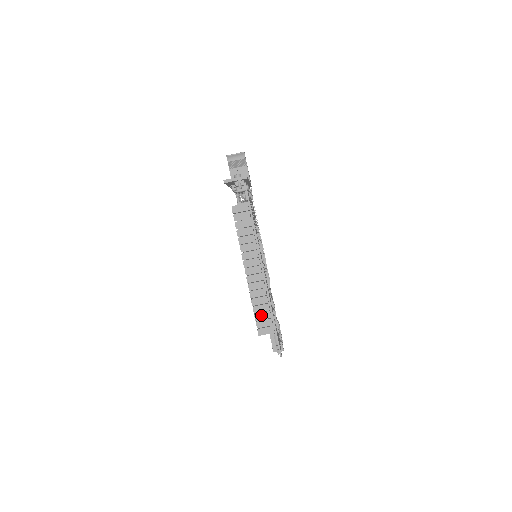
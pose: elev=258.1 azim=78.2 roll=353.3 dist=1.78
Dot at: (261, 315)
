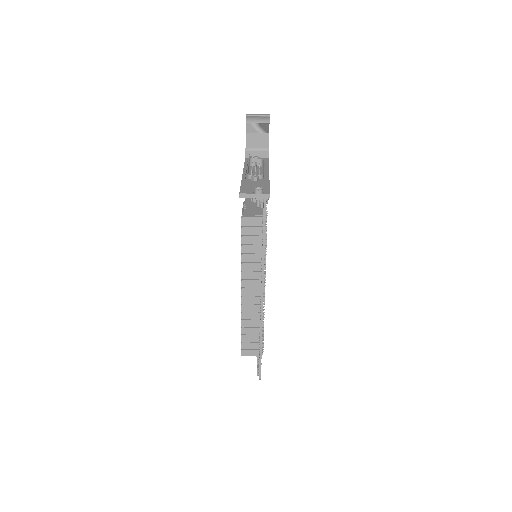
Dot at: (248, 337)
